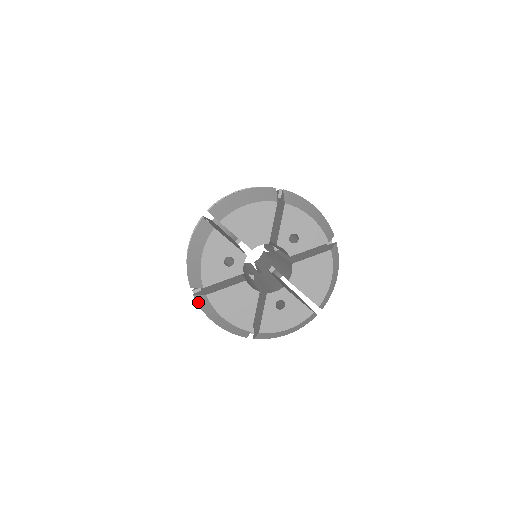
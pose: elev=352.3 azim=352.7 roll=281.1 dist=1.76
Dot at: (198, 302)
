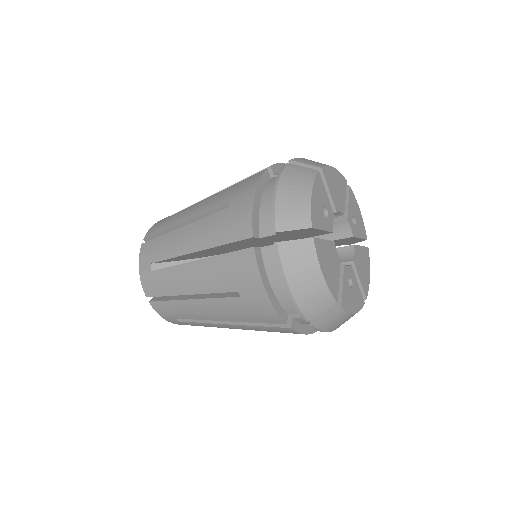
Dot at: (284, 253)
